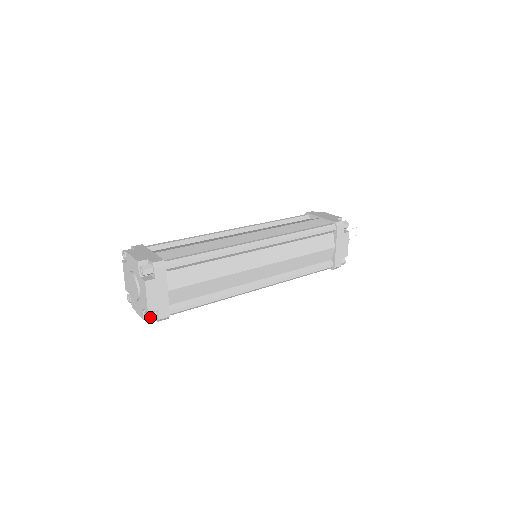
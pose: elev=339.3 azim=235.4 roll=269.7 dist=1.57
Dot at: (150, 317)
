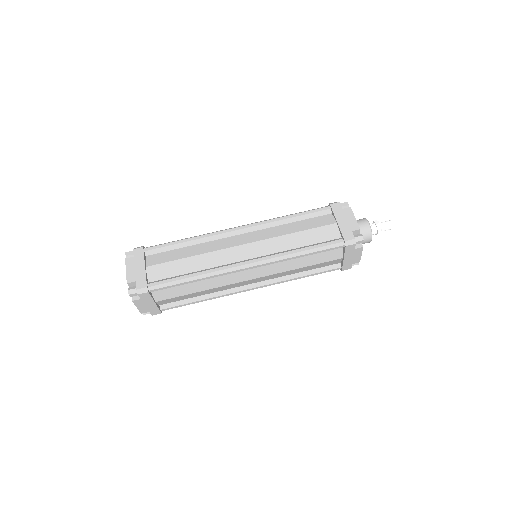
Dot at: (145, 314)
